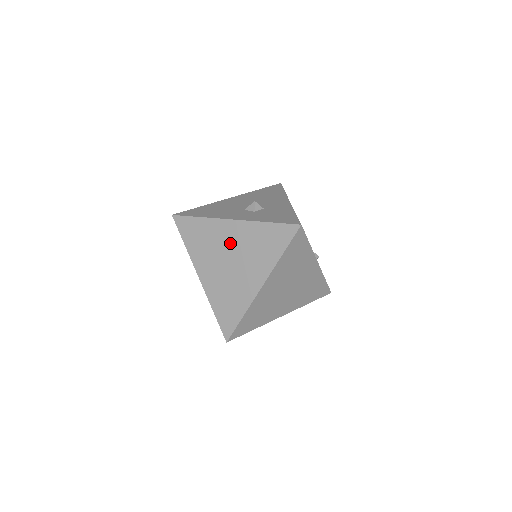
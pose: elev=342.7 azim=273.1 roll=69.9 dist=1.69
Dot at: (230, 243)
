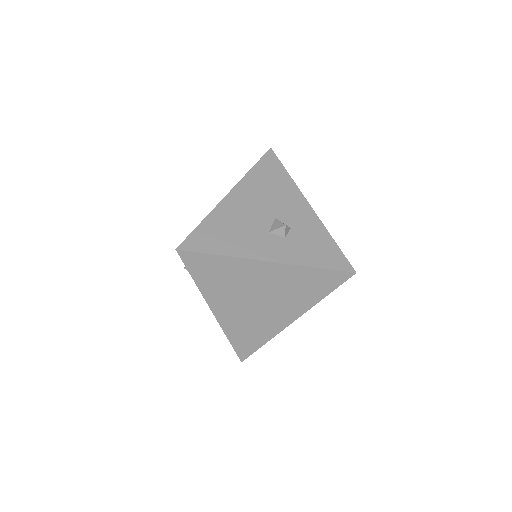
Dot at: (262, 284)
